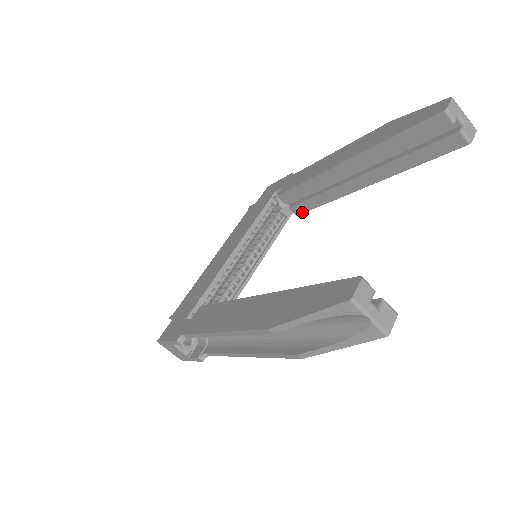
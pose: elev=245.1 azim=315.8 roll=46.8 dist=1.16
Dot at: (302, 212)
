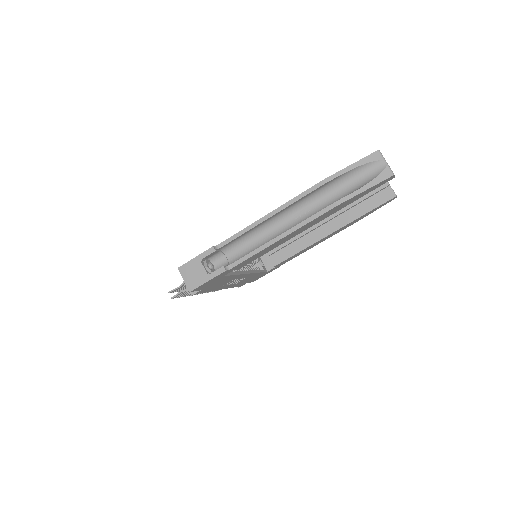
Dot at: (279, 262)
